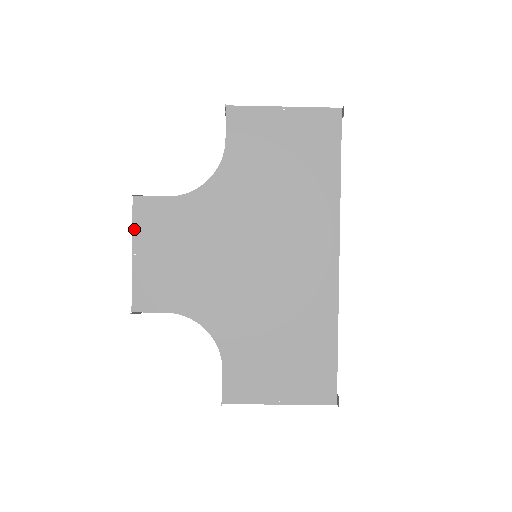
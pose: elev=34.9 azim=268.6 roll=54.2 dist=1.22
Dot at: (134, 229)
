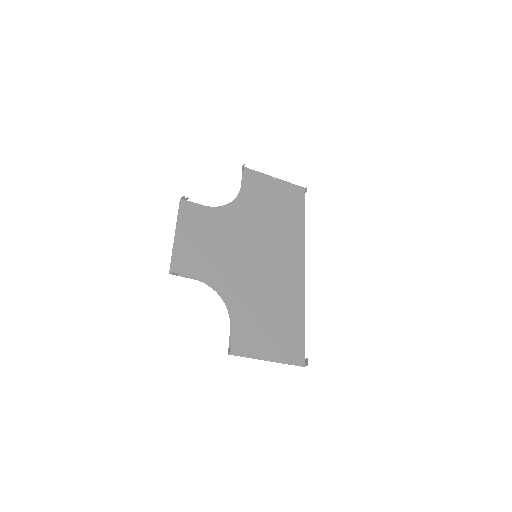
Dot at: (178, 219)
